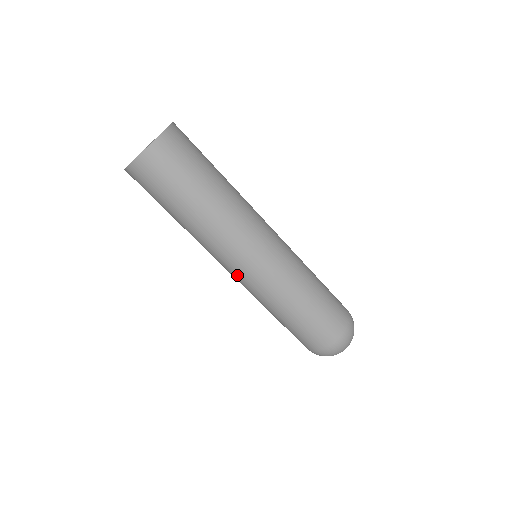
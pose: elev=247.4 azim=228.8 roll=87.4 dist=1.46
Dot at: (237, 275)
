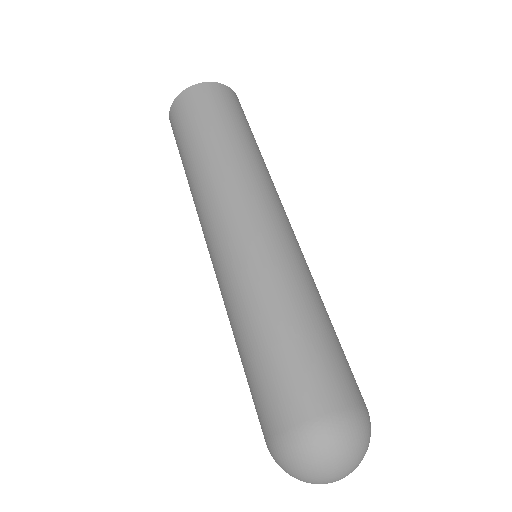
Dot at: (220, 244)
